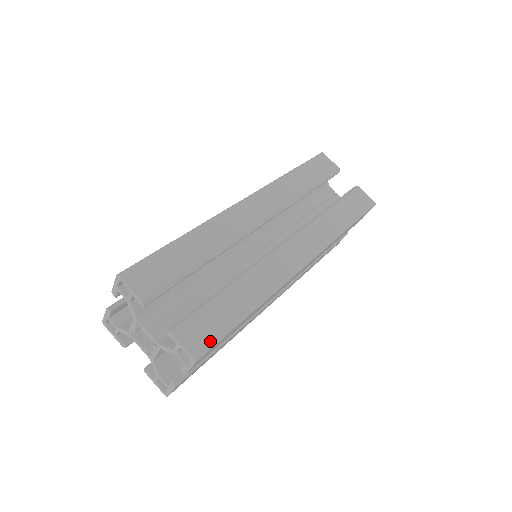
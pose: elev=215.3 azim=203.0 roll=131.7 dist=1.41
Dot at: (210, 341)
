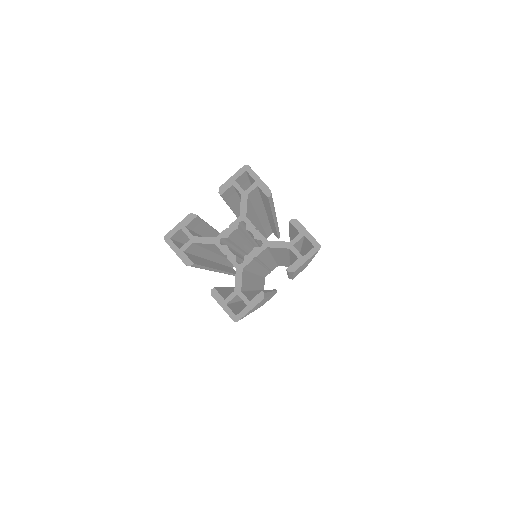
Dot at: occluded
